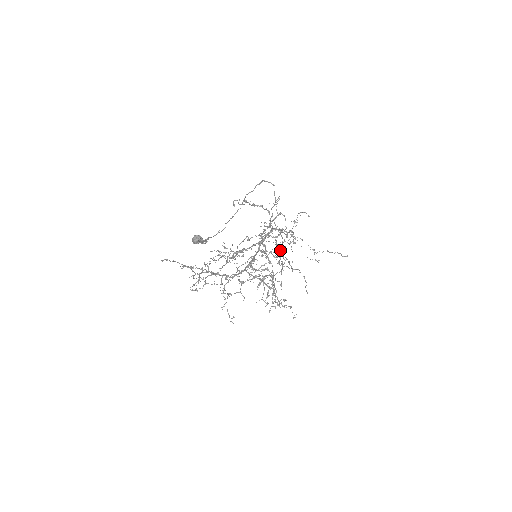
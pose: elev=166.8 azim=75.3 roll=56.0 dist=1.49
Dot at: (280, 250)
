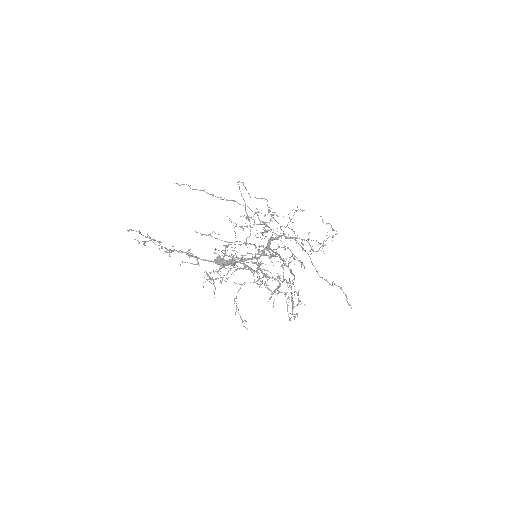
Dot at: (300, 260)
